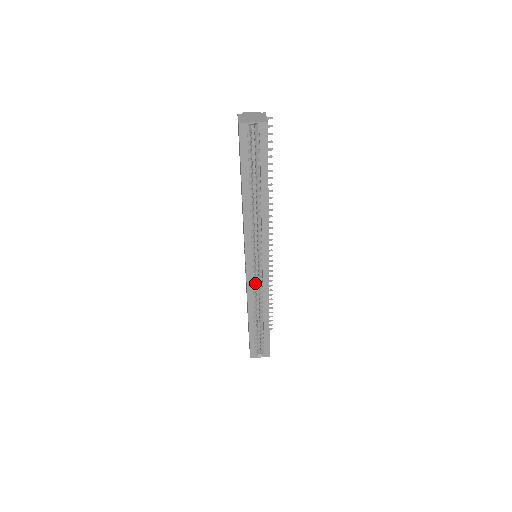
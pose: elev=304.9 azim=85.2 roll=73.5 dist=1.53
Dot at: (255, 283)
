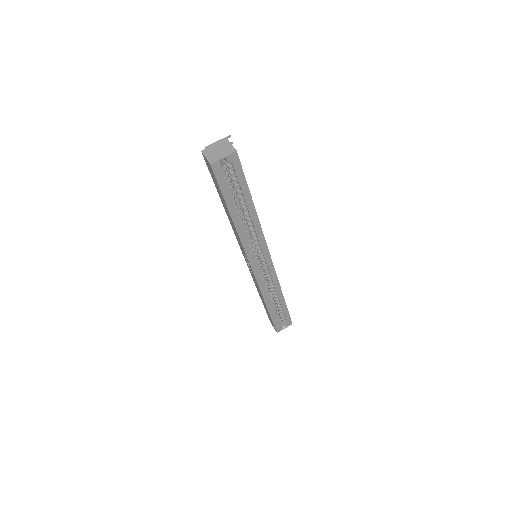
Dot at: (264, 278)
